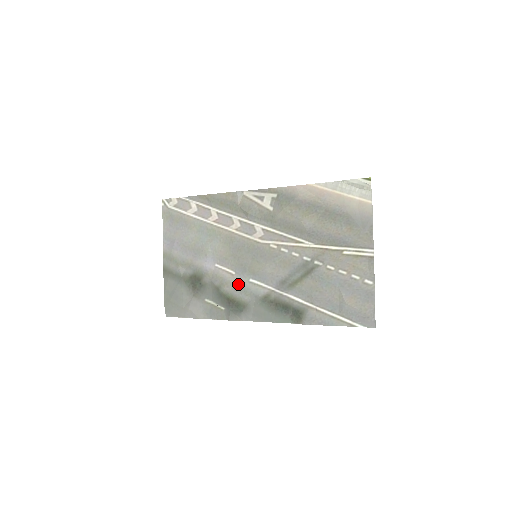
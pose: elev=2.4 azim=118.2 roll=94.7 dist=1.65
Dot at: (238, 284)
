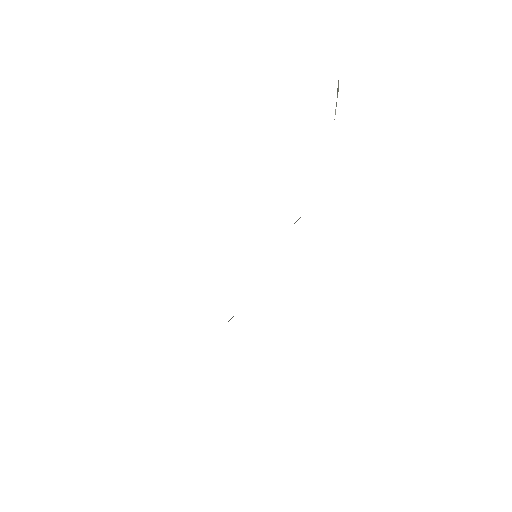
Dot at: occluded
